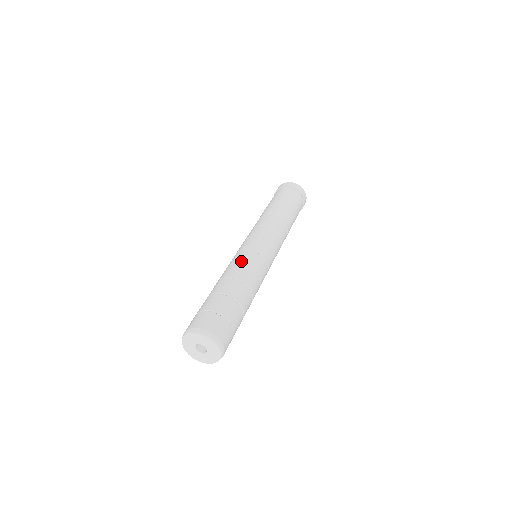
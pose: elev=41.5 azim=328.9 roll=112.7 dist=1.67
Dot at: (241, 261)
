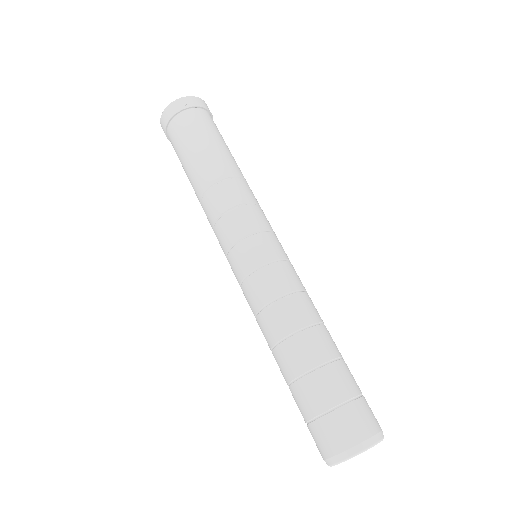
Dot at: (262, 303)
